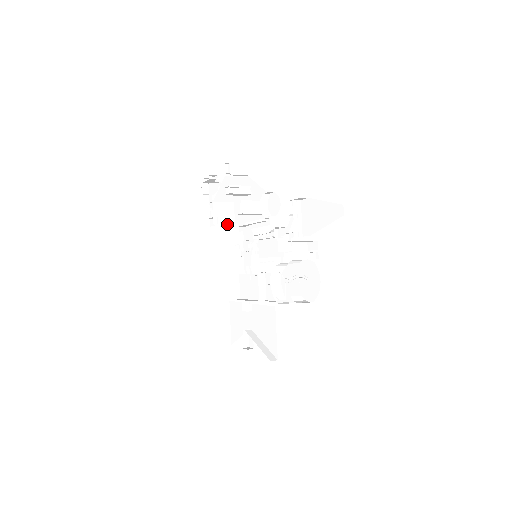
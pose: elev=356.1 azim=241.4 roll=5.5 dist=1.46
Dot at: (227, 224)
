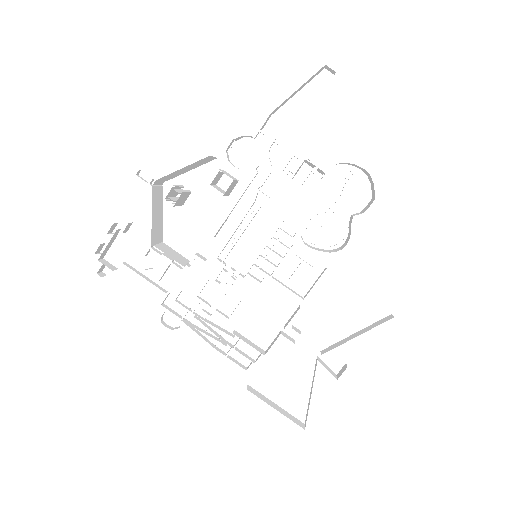
Dot at: occluded
